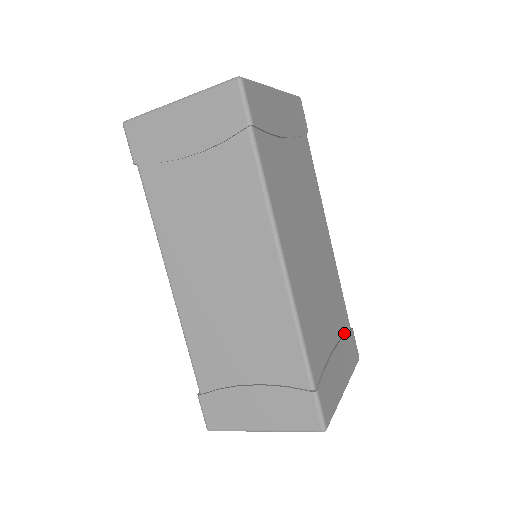
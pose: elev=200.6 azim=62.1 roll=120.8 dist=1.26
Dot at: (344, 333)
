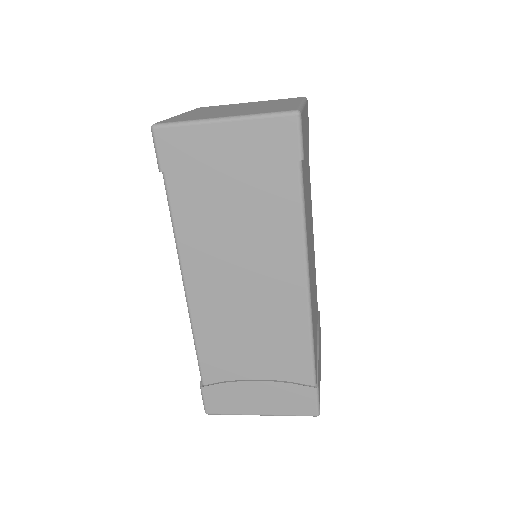
Dot at: (317, 319)
